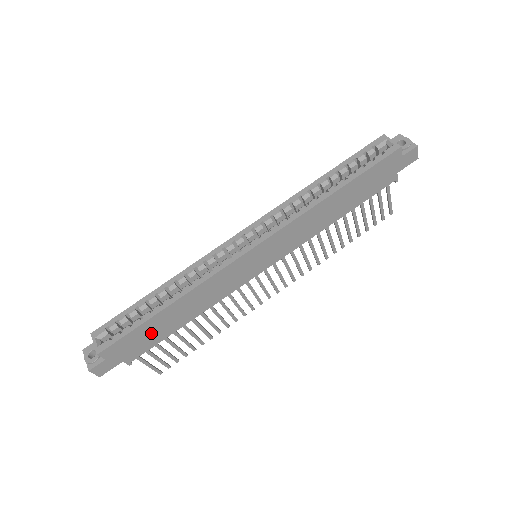
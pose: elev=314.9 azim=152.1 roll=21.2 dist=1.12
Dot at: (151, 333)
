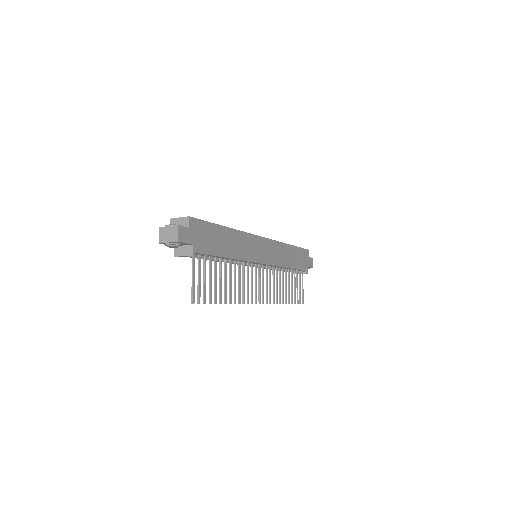
Dot at: (213, 239)
